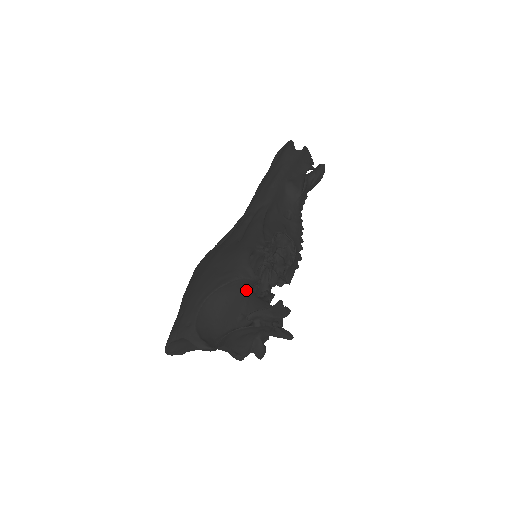
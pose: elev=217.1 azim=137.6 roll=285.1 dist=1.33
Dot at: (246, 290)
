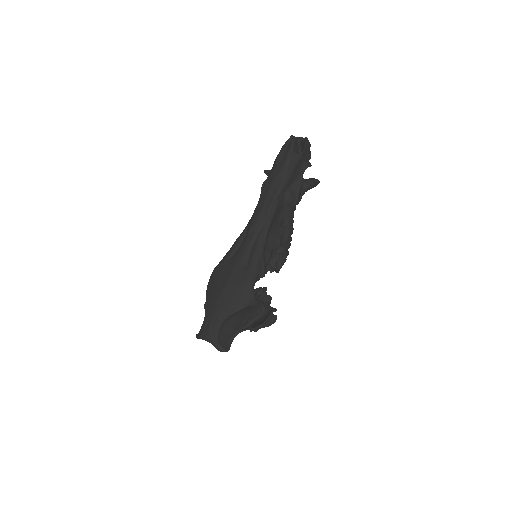
Dot at: (250, 306)
